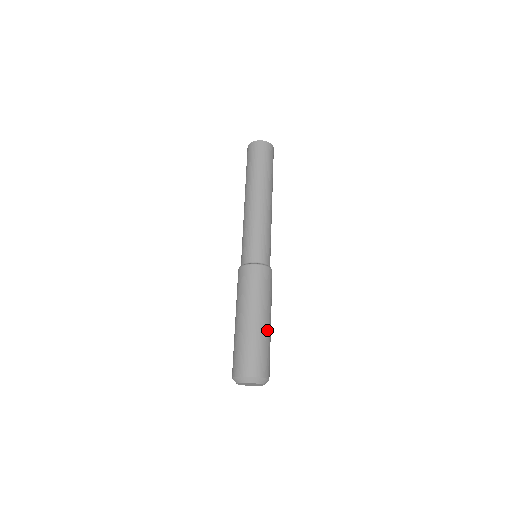
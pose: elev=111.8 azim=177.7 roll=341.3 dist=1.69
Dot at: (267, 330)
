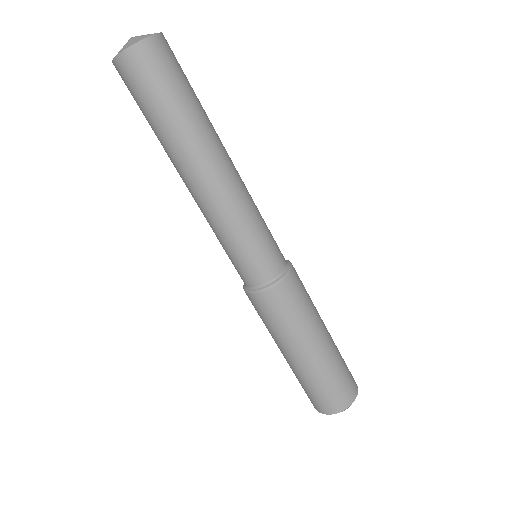
Dot at: (333, 343)
